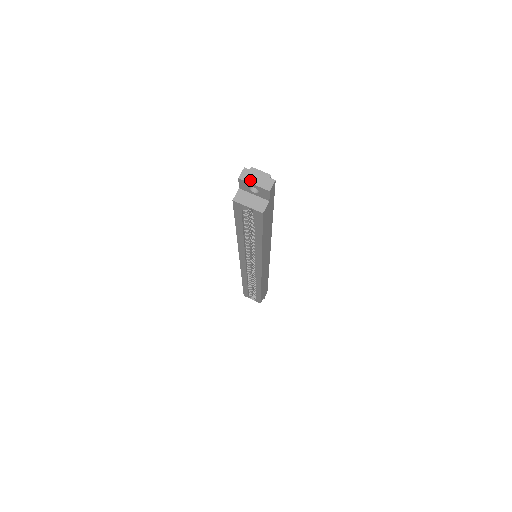
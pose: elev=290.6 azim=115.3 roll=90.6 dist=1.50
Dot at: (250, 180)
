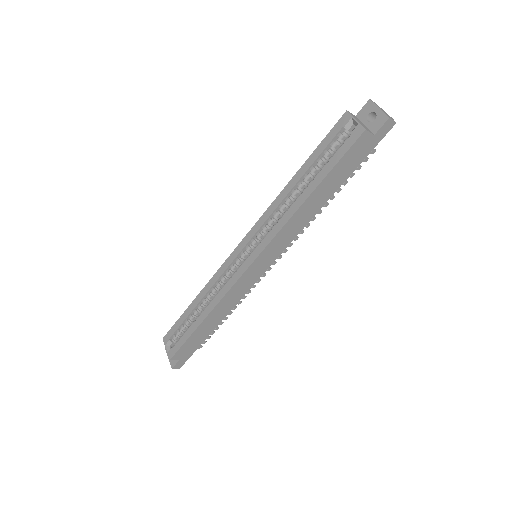
Dot at: (378, 106)
